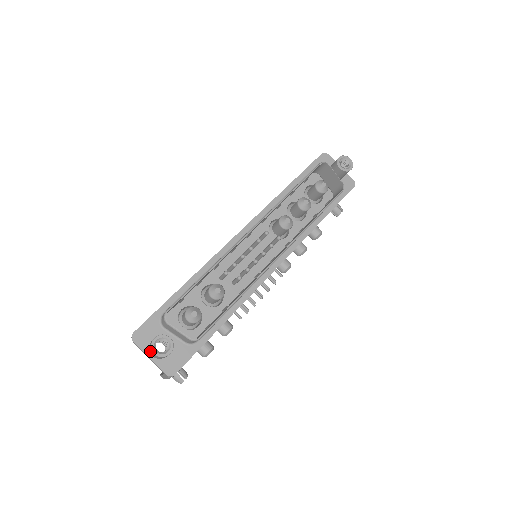
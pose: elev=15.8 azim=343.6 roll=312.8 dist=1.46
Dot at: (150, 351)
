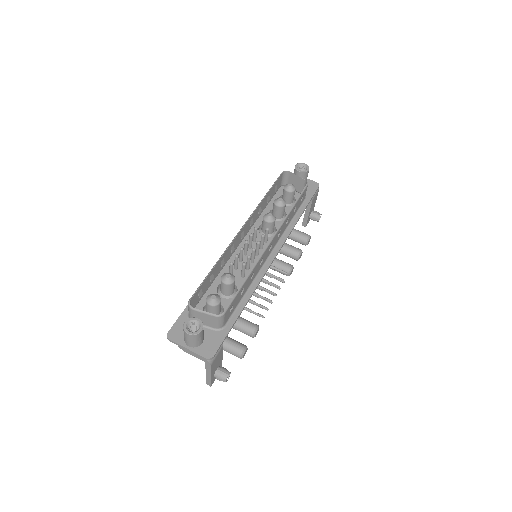
Dot at: (185, 339)
